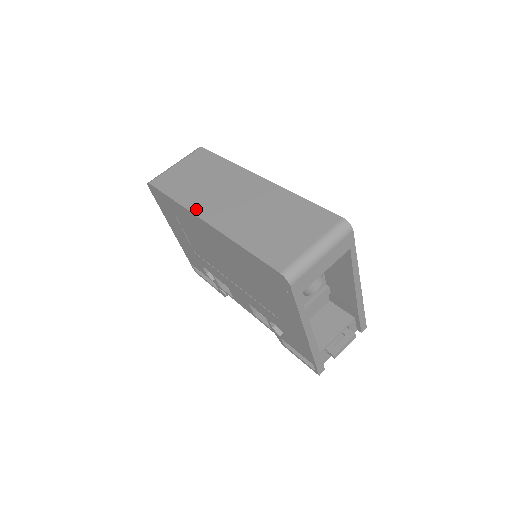
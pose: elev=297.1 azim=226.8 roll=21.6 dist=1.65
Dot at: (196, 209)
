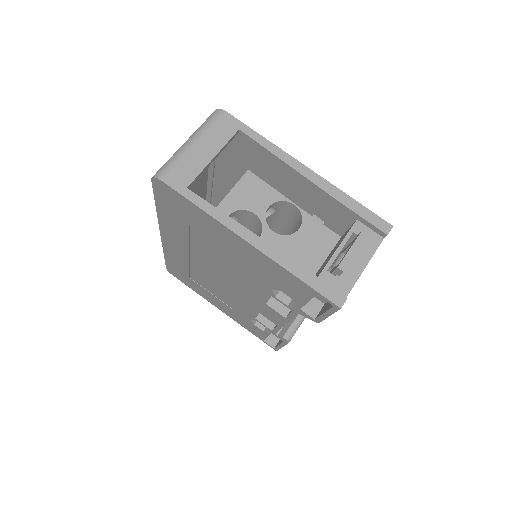
Dot at: occluded
